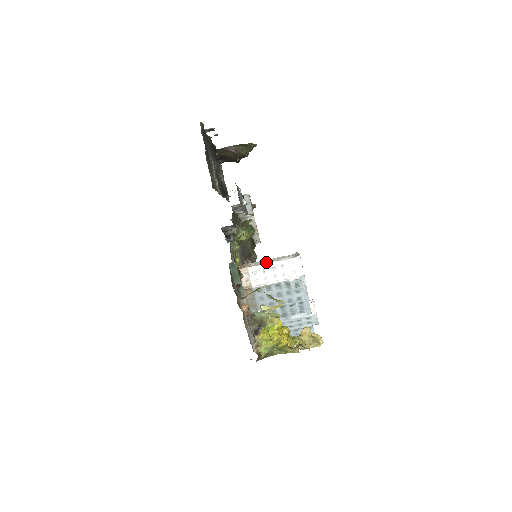
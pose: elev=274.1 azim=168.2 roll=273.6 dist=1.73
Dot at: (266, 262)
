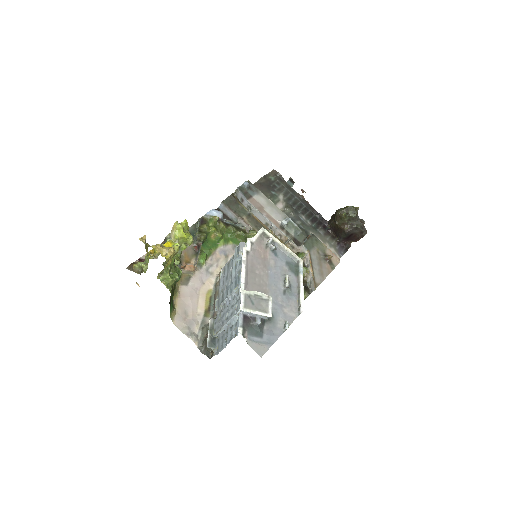
Dot at: occluded
